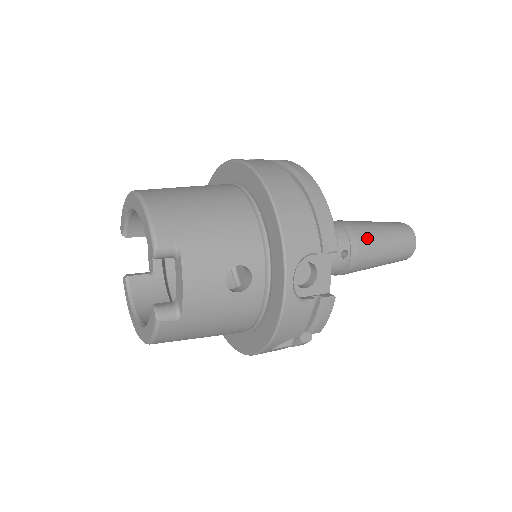
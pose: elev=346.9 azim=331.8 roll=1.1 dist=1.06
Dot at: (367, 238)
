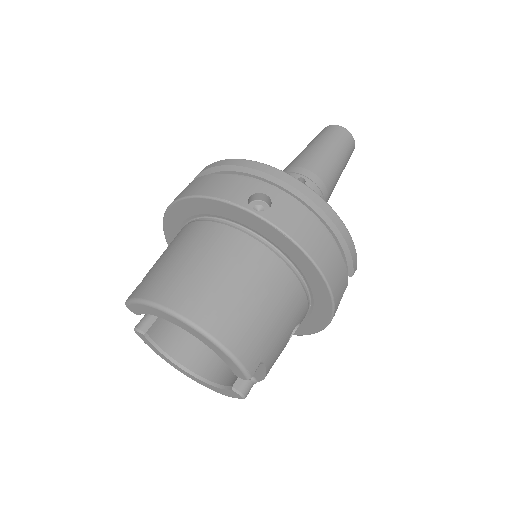
Dot at: (332, 182)
